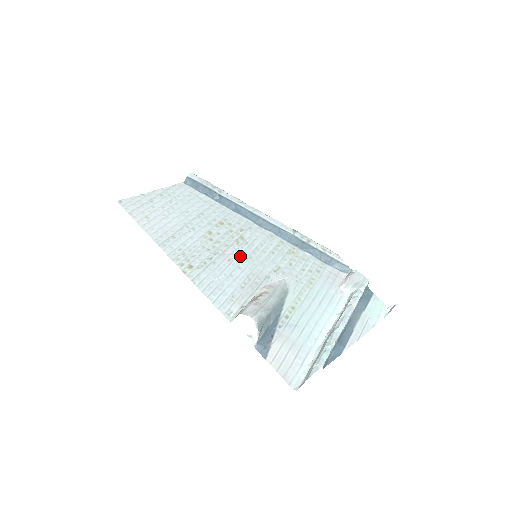
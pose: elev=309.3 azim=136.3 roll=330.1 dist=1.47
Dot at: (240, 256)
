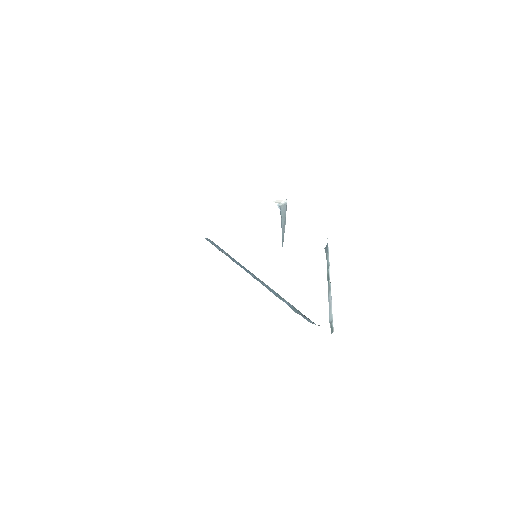
Dot at: occluded
